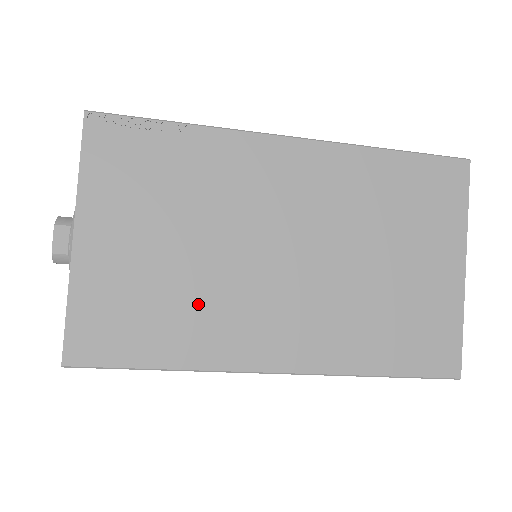
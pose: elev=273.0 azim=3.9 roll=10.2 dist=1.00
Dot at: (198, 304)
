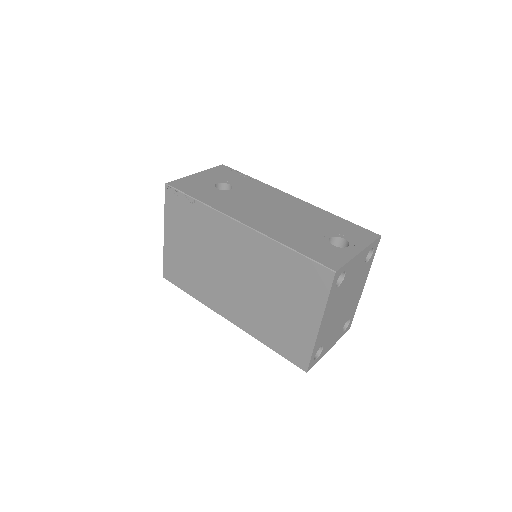
Dot at: (202, 279)
